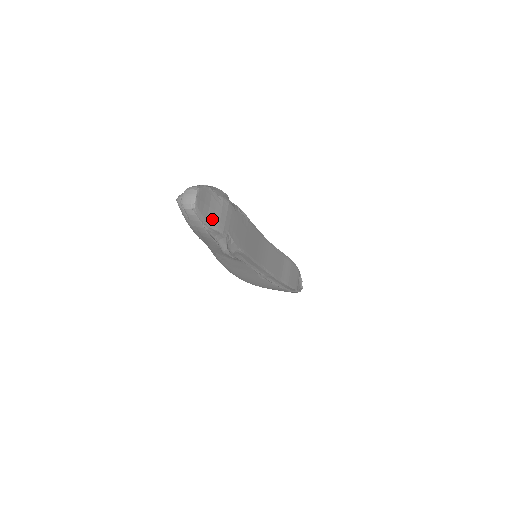
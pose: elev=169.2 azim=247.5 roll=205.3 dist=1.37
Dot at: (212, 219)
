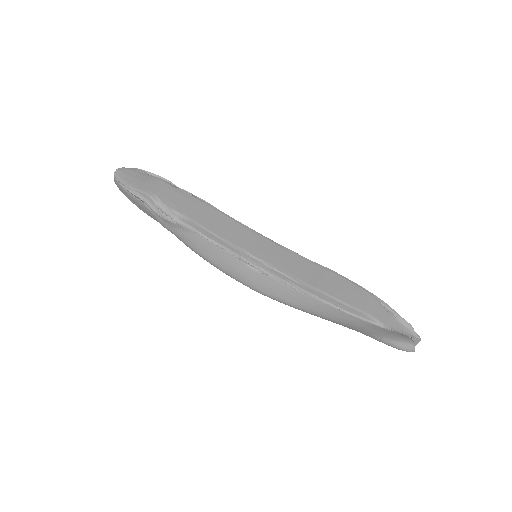
Dot at: (134, 184)
